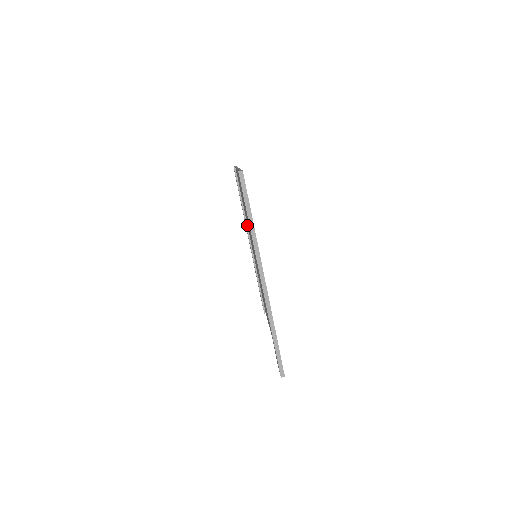
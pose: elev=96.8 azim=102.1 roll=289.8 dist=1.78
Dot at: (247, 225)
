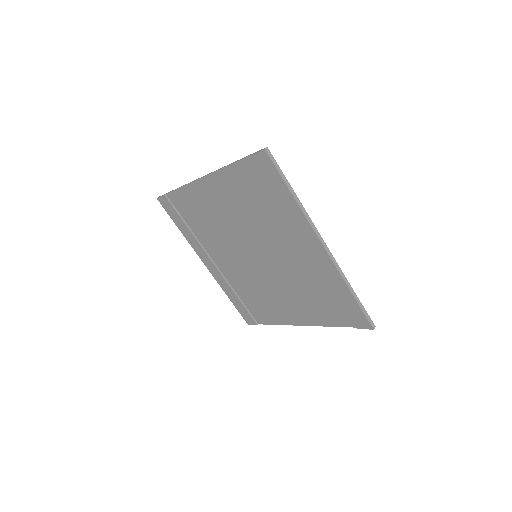
Dot at: (203, 247)
